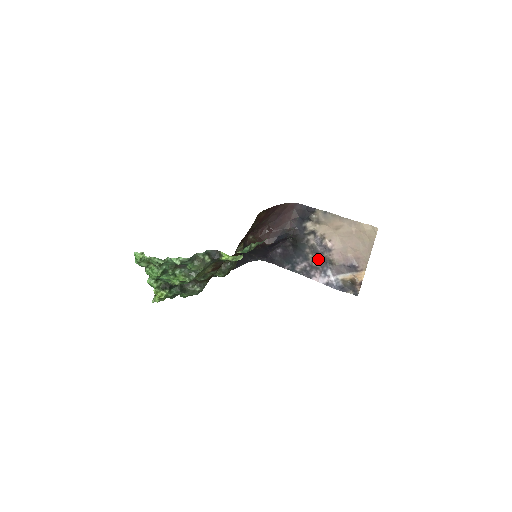
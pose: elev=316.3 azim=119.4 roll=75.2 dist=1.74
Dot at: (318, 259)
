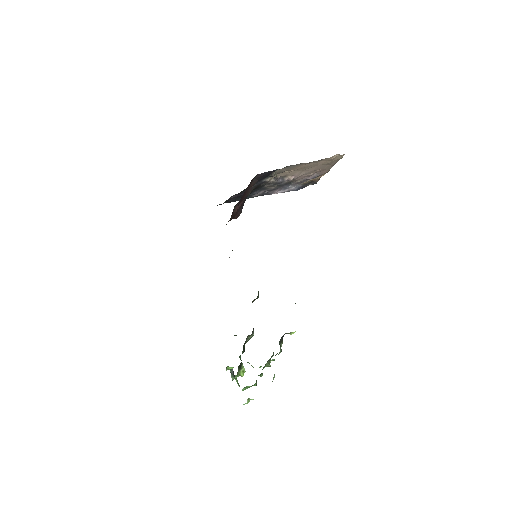
Dot at: occluded
